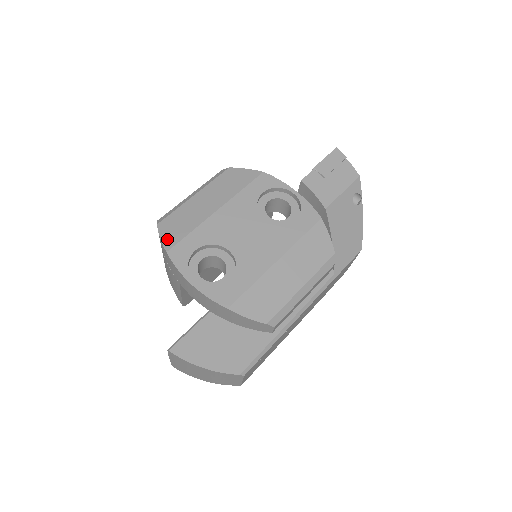
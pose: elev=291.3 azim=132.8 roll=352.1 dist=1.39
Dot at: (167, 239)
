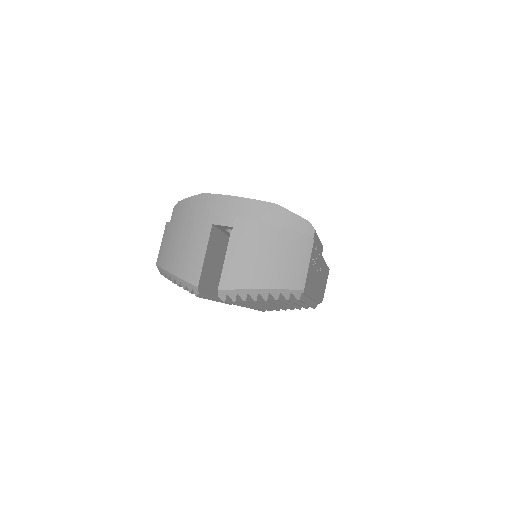
Dot at: occluded
